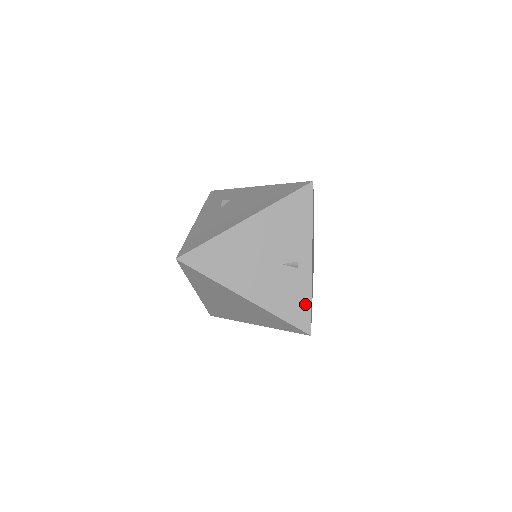
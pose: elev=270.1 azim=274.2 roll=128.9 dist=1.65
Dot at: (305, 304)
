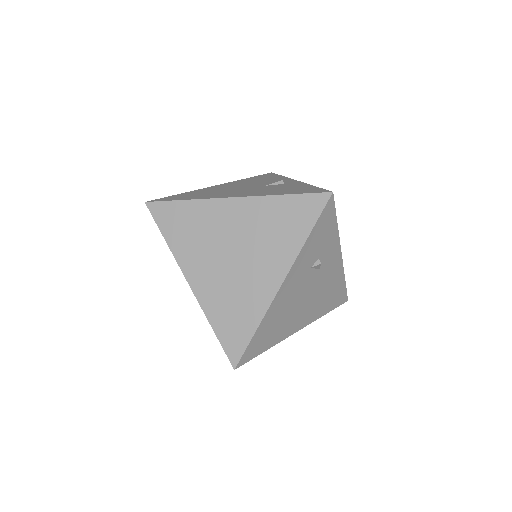
Dot at: (308, 188)
